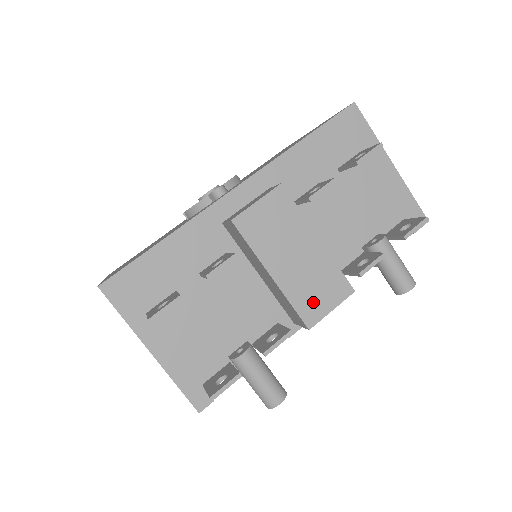
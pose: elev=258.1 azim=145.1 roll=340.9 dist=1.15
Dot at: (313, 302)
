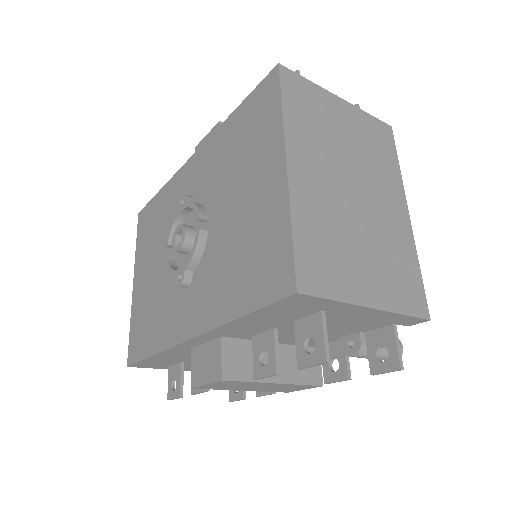
Dot at: (285, 390)
